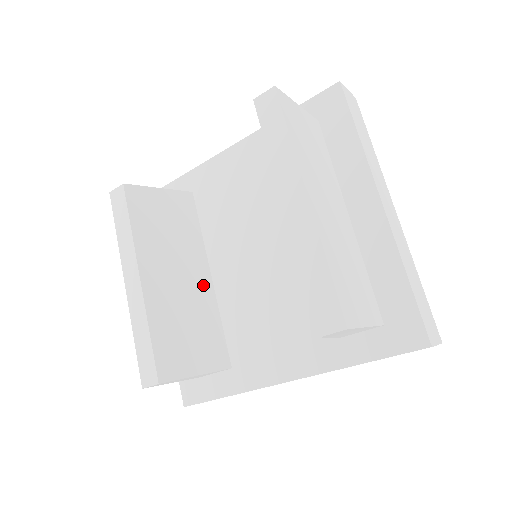
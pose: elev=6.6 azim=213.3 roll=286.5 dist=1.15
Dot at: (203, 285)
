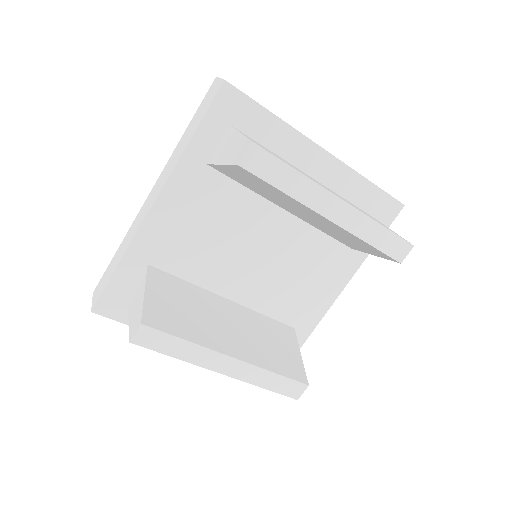
Dot at: (236, 311)
